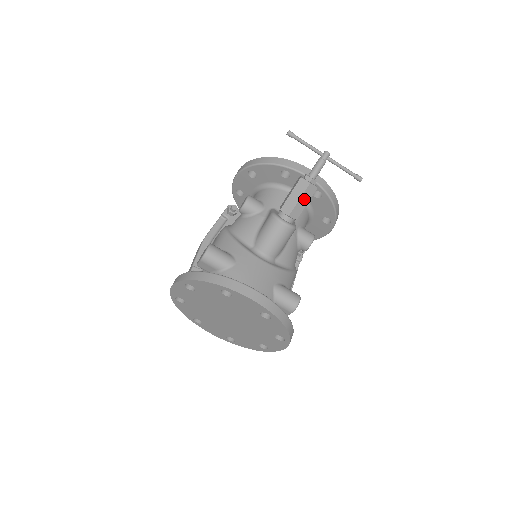
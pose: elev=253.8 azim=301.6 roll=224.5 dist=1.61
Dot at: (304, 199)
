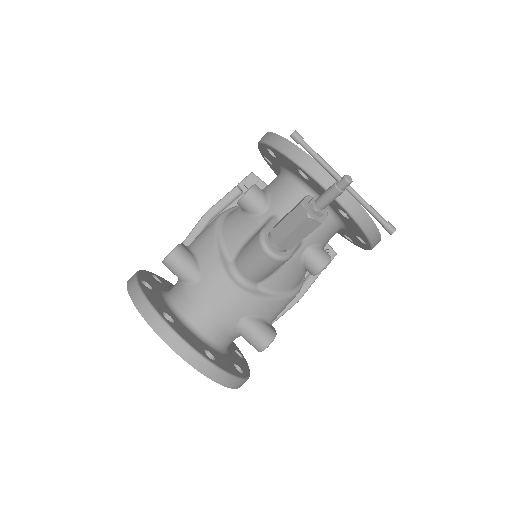
Dot at: (300, 232)
